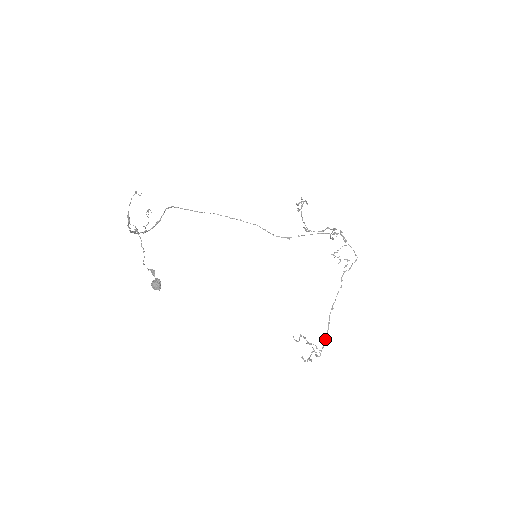
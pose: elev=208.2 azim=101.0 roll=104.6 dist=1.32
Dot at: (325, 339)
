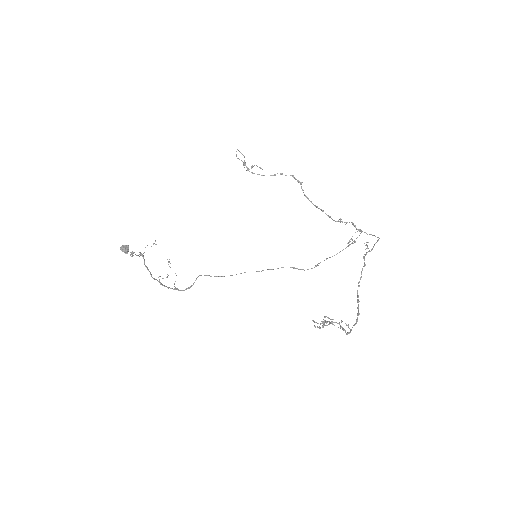
Dot at: occluded
